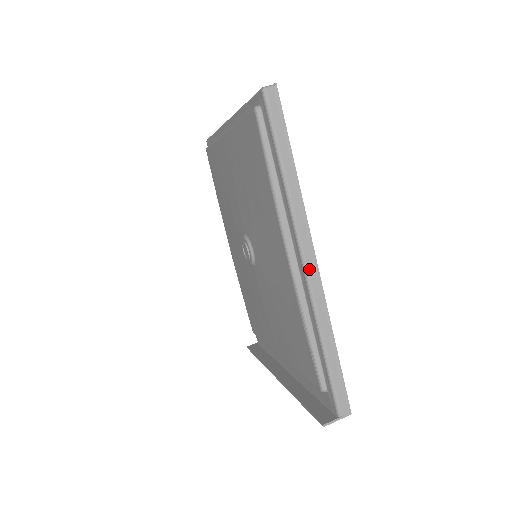
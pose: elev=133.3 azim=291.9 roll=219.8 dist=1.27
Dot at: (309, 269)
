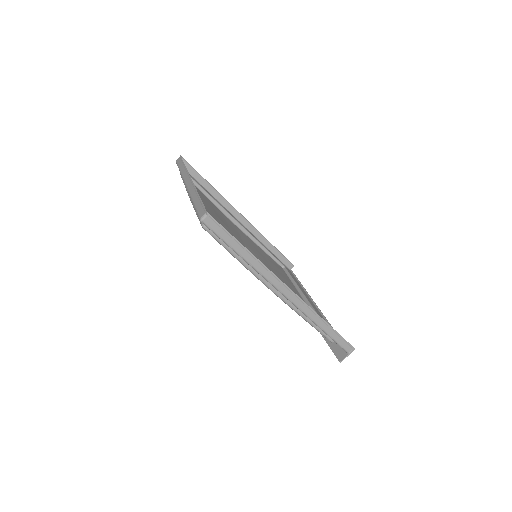
Dot at: (290, 297)
